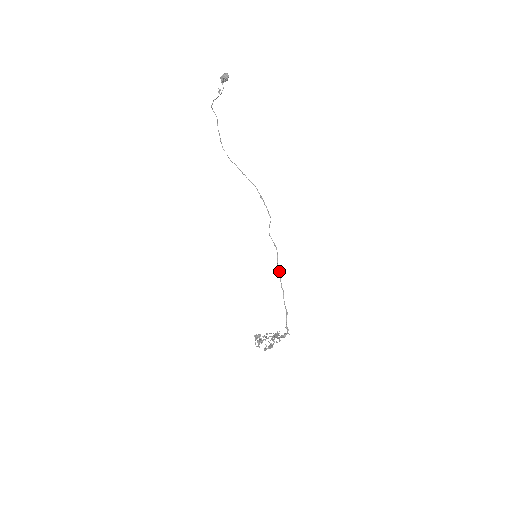
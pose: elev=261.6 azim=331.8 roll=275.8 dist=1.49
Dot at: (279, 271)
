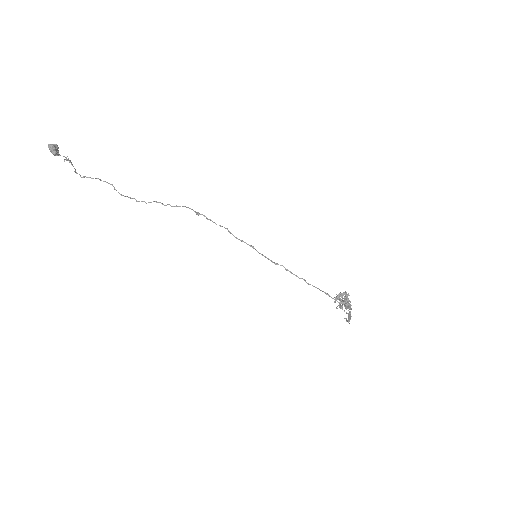
Dot at: occluded
